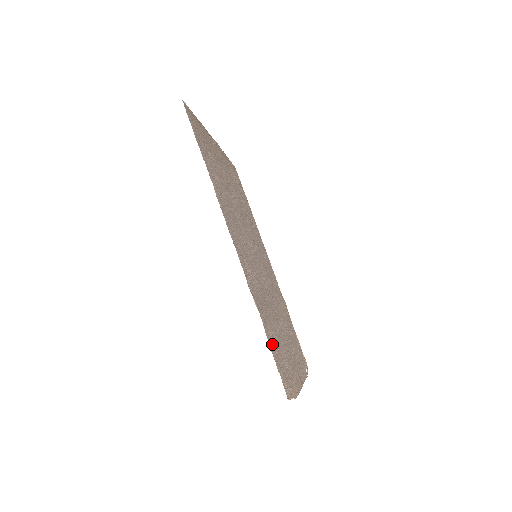
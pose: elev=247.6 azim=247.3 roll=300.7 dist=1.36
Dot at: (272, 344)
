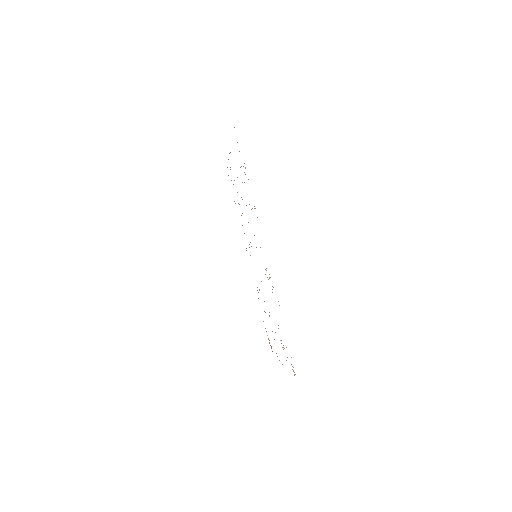
Dot at: occluded
